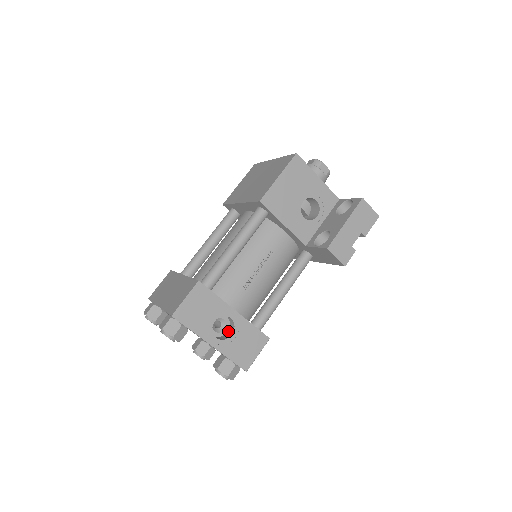
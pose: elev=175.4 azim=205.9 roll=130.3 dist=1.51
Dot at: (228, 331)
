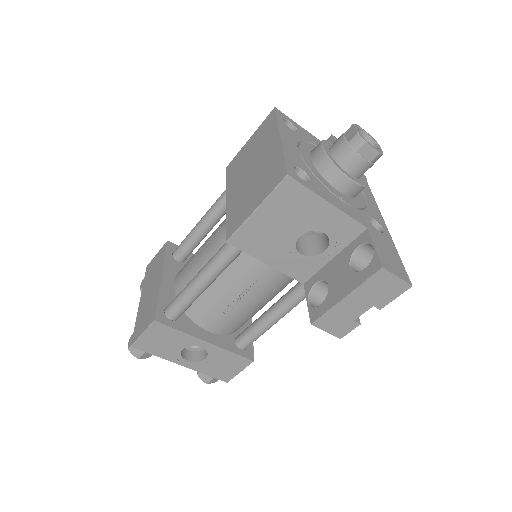
Dot at: occluded
